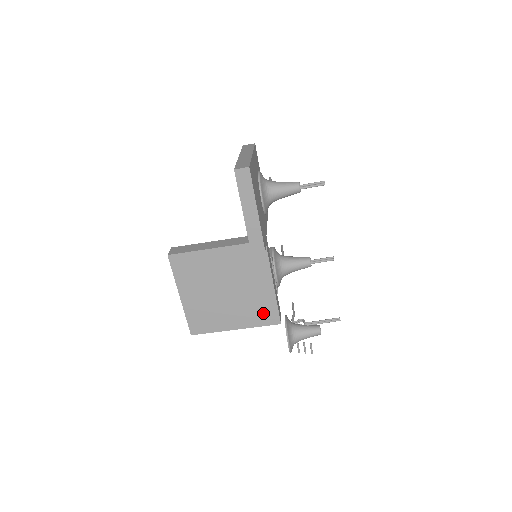
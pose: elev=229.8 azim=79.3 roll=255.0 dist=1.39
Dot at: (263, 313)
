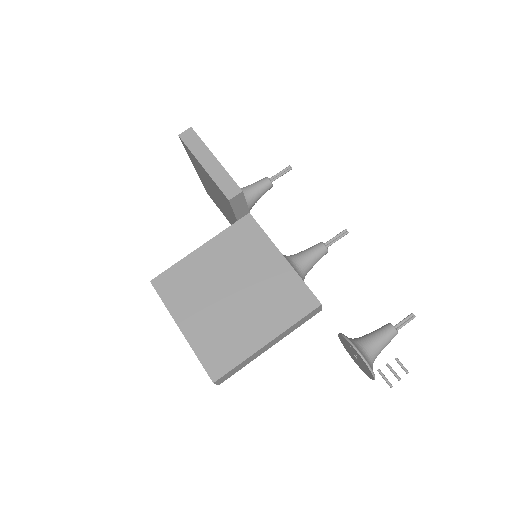
Dot at: (291, 300)
